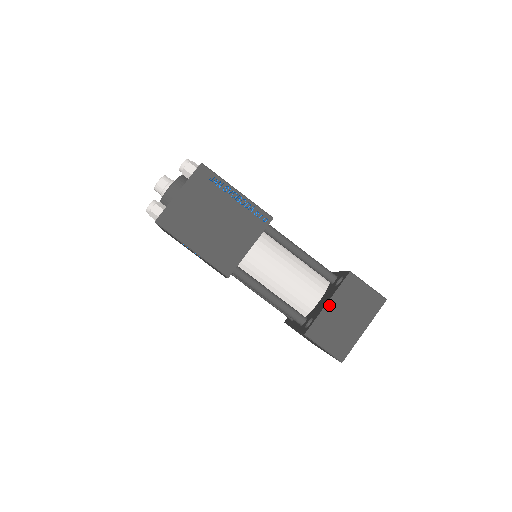
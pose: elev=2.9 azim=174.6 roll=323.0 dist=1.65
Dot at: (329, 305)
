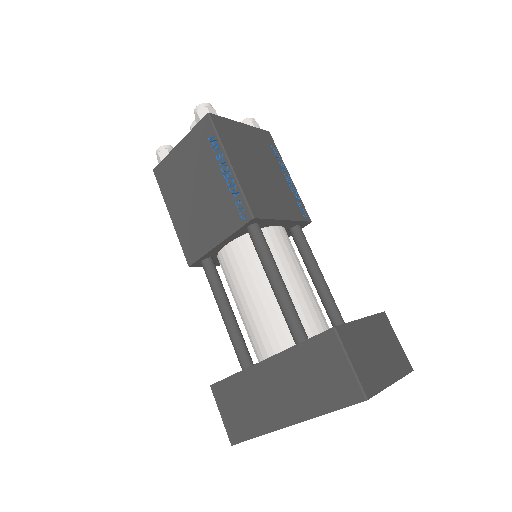
Dot at: (363, 322)
